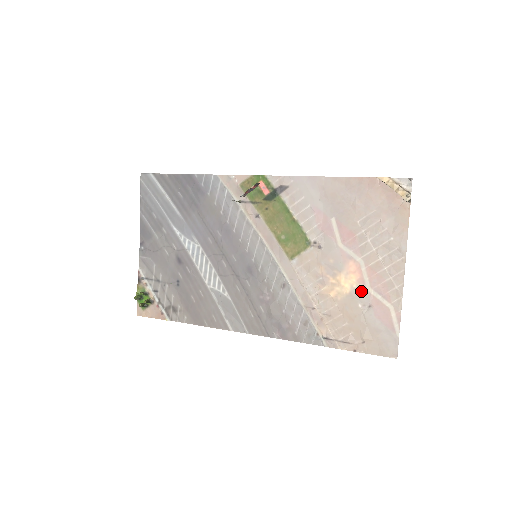
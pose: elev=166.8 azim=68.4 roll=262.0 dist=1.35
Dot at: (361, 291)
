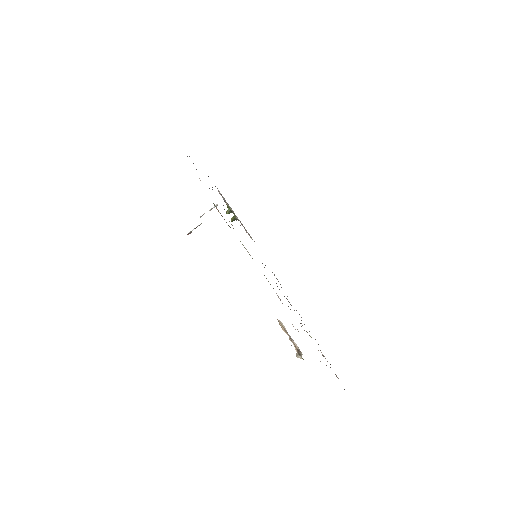
Dot at: occluded
